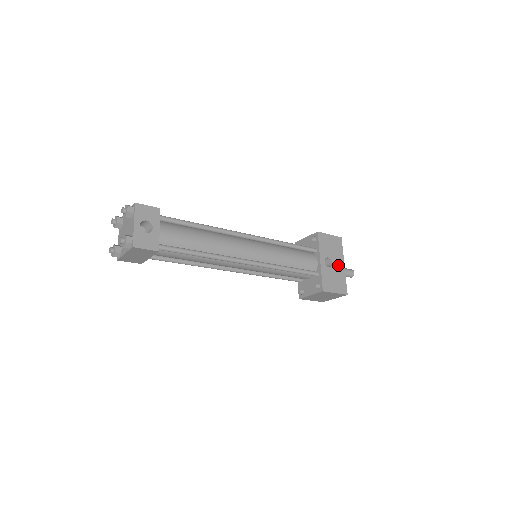
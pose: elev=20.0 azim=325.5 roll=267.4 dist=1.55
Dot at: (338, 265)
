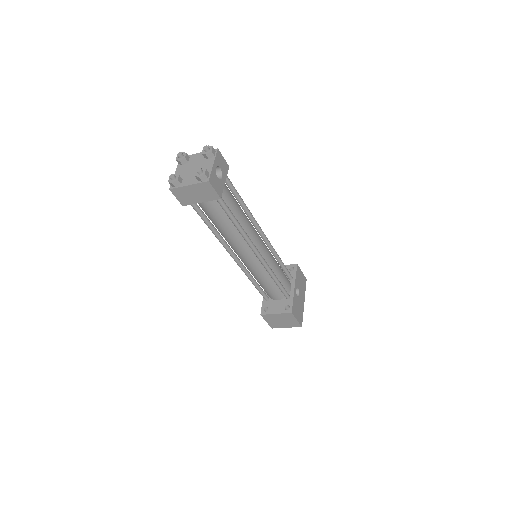
Dot at: (302, 299)
